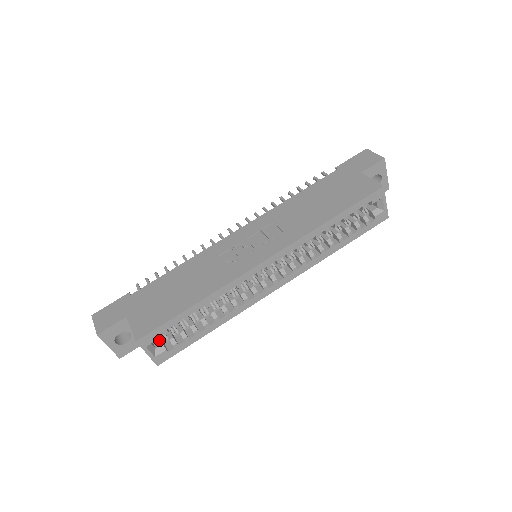
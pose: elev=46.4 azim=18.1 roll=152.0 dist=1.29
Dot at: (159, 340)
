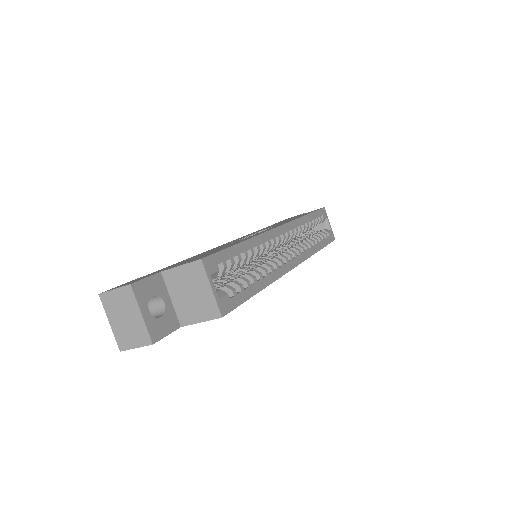
Dot at: occluded
